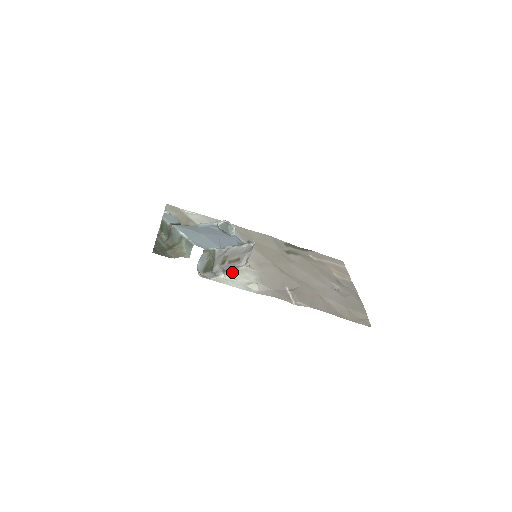
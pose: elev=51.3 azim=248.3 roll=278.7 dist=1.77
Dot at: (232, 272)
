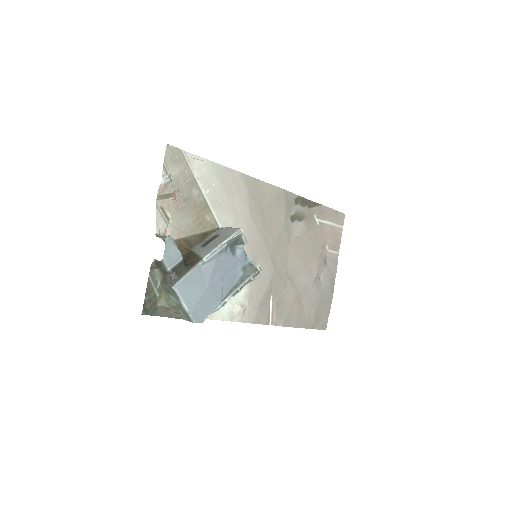
Dot at: occluded
